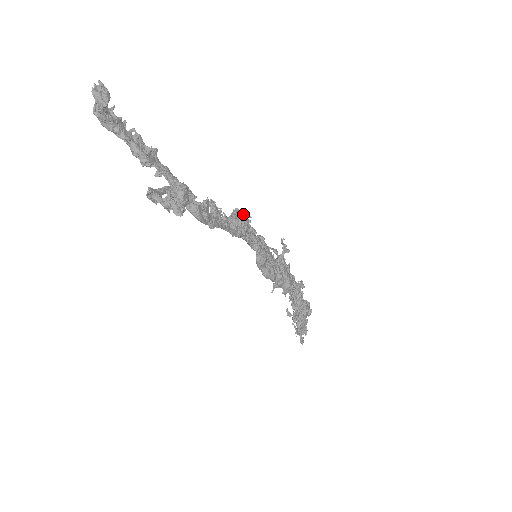
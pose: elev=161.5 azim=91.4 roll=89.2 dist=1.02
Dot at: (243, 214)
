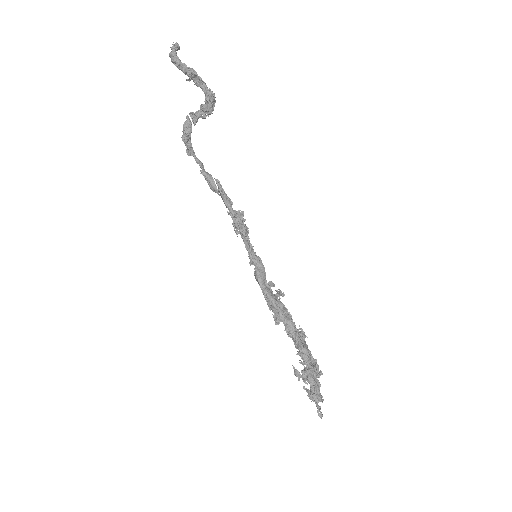
Dot at: occluded
